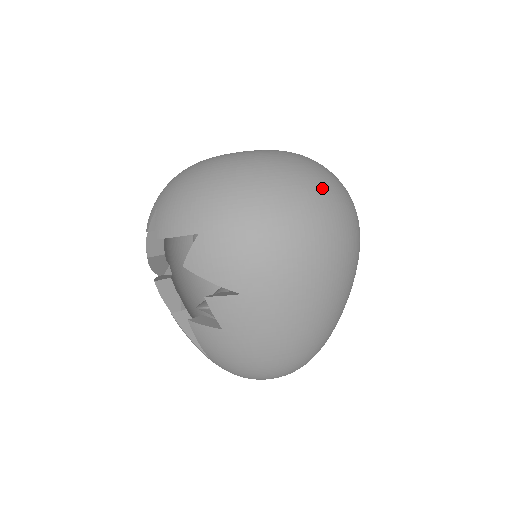
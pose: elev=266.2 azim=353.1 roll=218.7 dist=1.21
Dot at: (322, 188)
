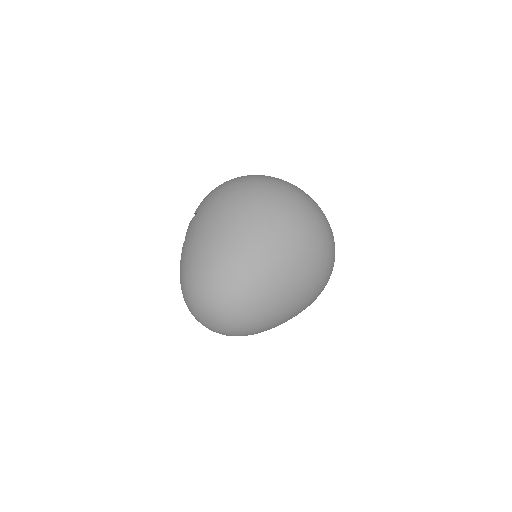
Dot at: (276, 180)
